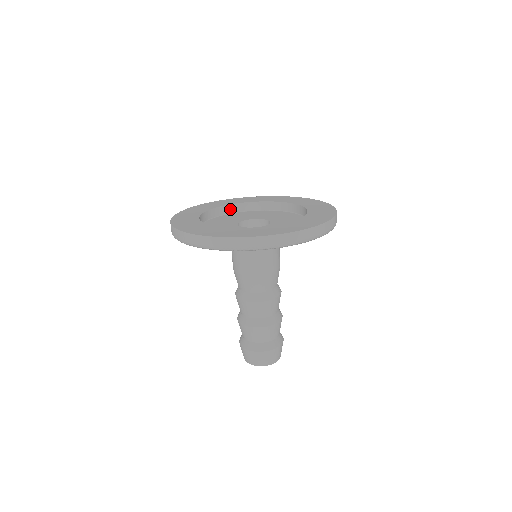
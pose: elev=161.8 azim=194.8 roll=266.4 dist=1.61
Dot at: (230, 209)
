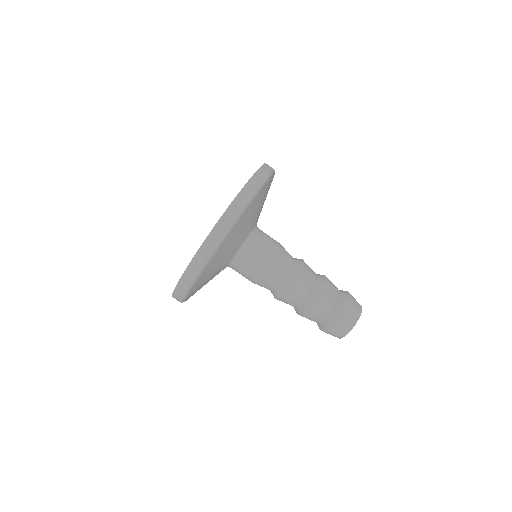
Dot at: occluded
